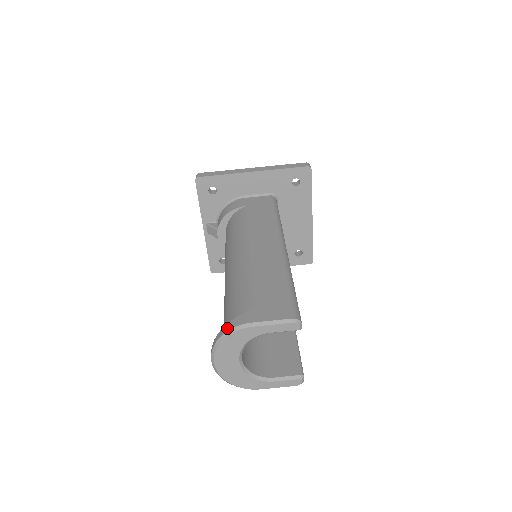
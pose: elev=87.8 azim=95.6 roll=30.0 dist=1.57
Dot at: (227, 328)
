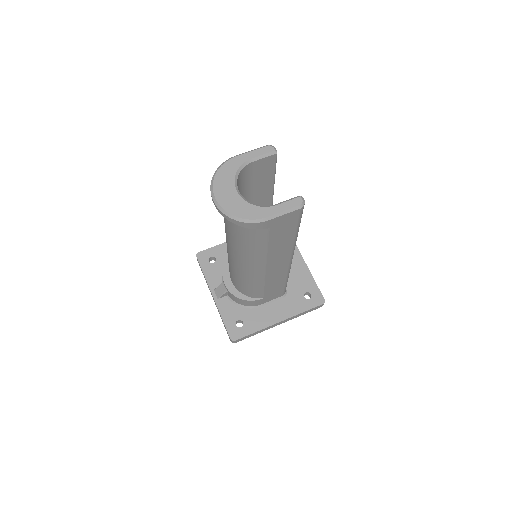
Dot at: occluded
